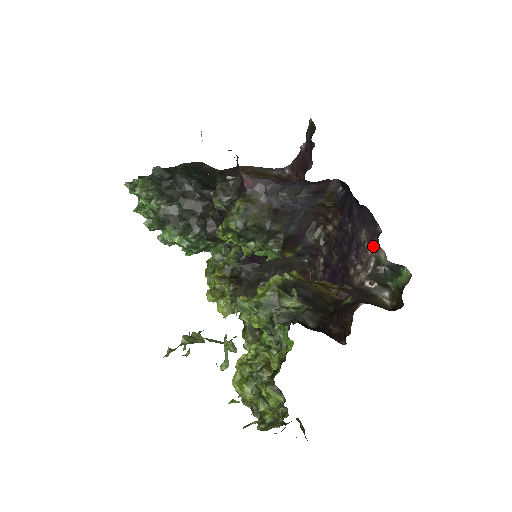
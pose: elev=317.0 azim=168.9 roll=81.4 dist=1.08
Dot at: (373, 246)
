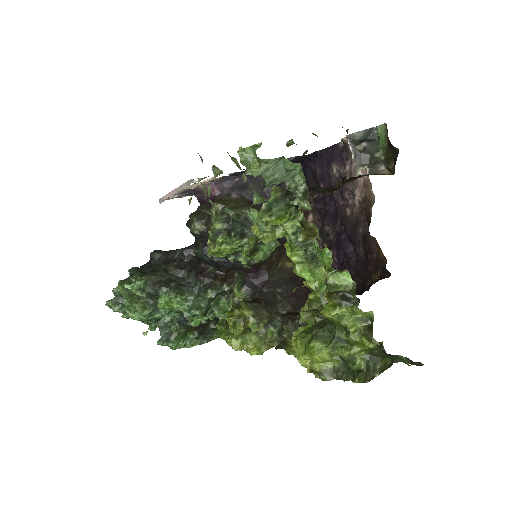
Dot at: (346, 161)
